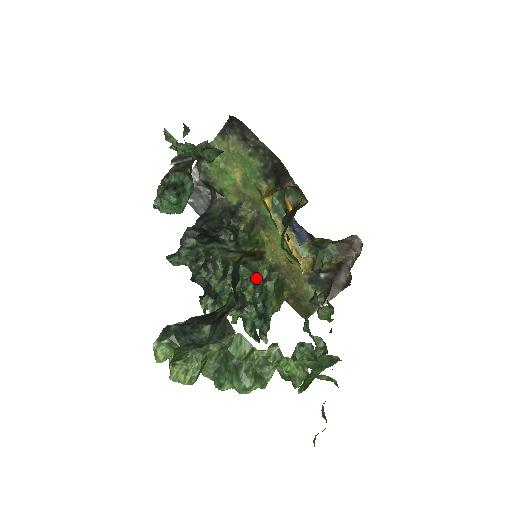
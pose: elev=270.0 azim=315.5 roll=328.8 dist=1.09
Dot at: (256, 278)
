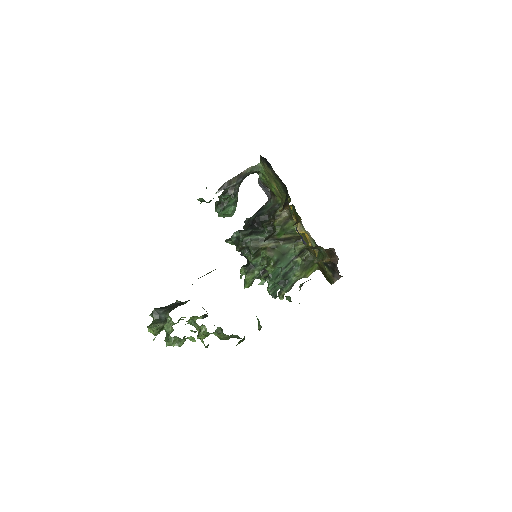
Dot at: (284, 257)
